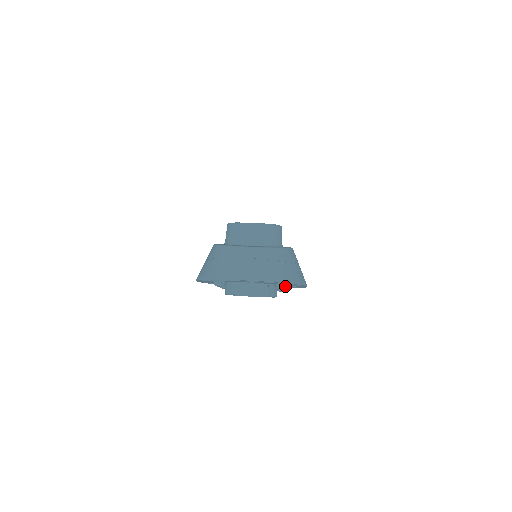
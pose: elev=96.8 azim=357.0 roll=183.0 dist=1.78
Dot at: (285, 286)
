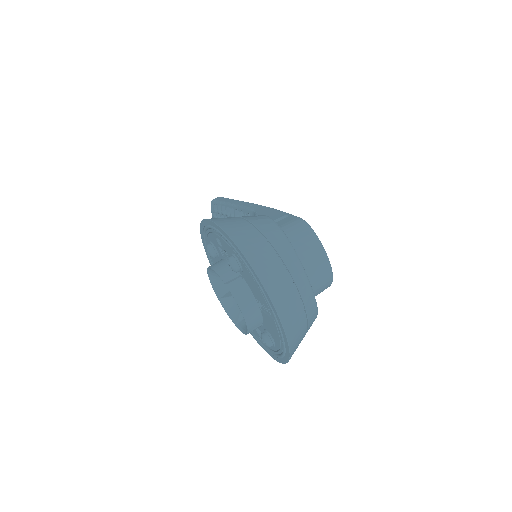
Dot at: (273, 345)
